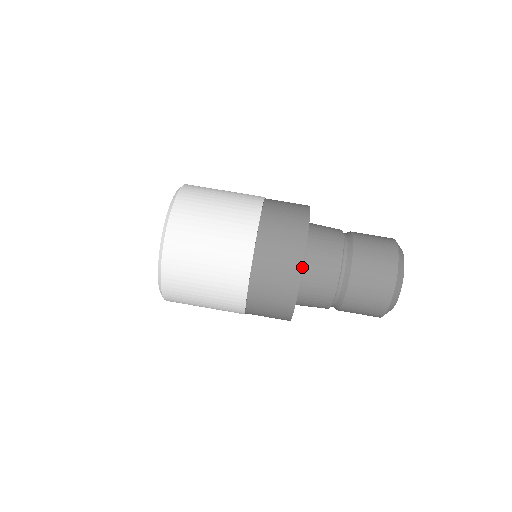
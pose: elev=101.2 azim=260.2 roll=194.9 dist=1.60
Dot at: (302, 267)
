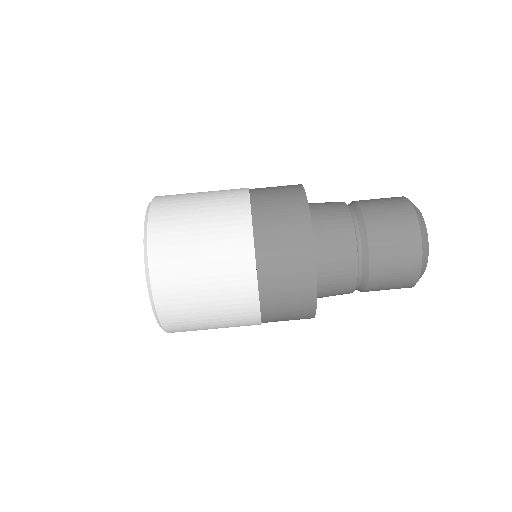
Dot at: (314, 251)
